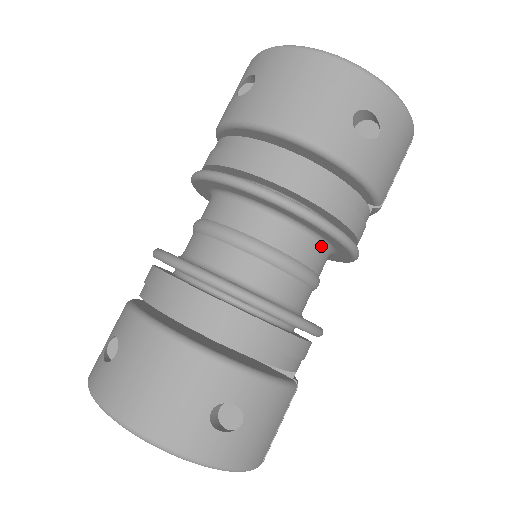
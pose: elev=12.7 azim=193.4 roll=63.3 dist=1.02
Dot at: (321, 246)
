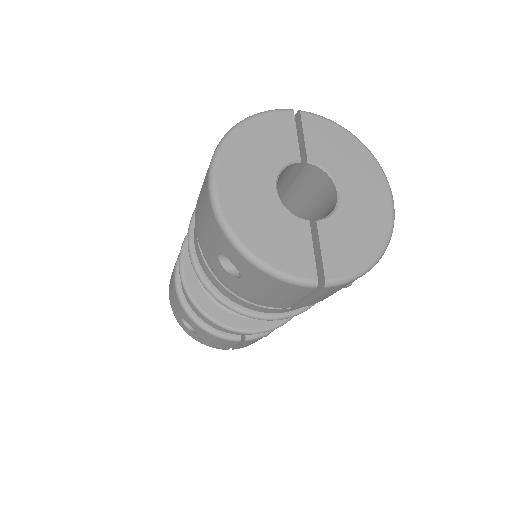
Dot at: occluded
